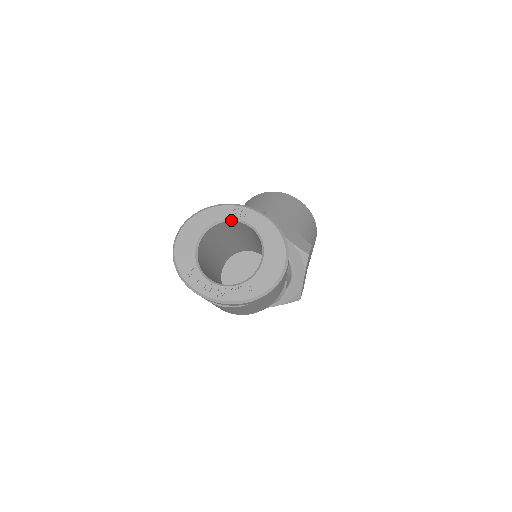
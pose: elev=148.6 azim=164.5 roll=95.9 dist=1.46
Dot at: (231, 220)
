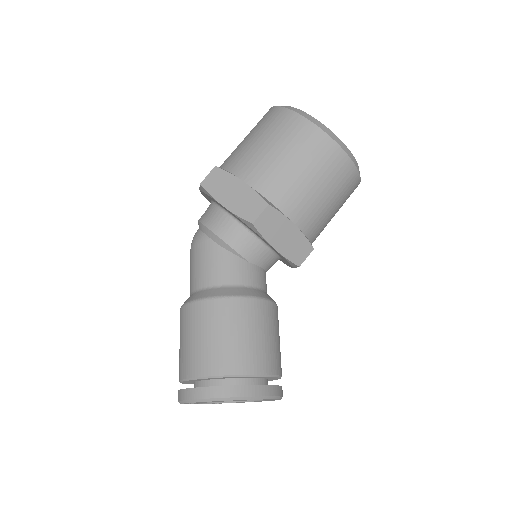
Dot at: occluded
